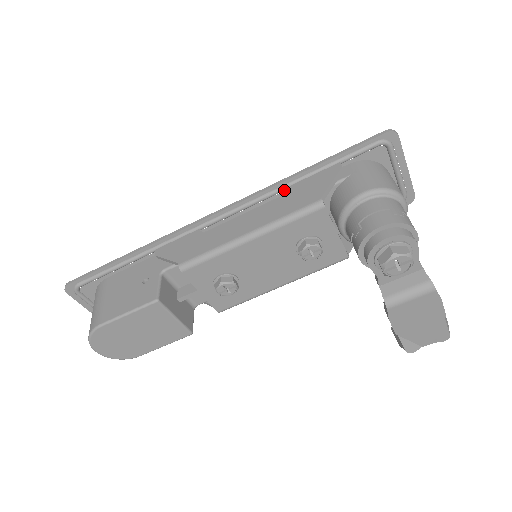
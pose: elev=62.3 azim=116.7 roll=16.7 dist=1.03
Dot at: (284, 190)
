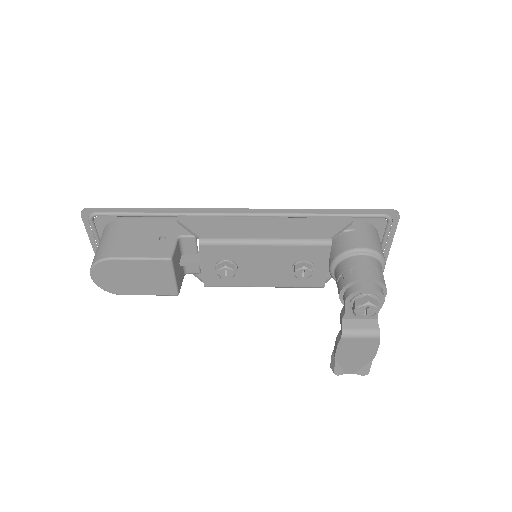
Dot at: (302, 217)
